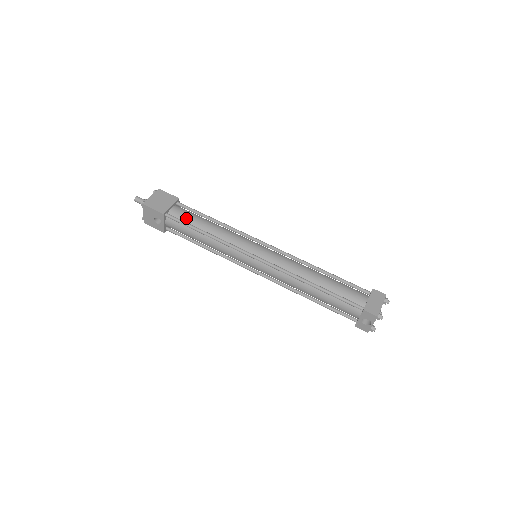
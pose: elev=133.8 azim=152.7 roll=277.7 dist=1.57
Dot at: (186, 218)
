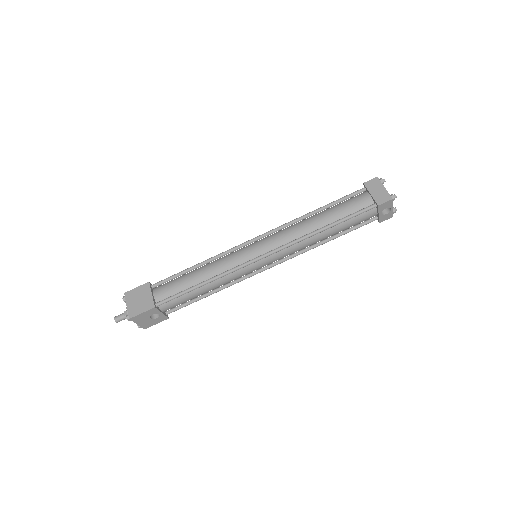
Dot at: (174, 290)
